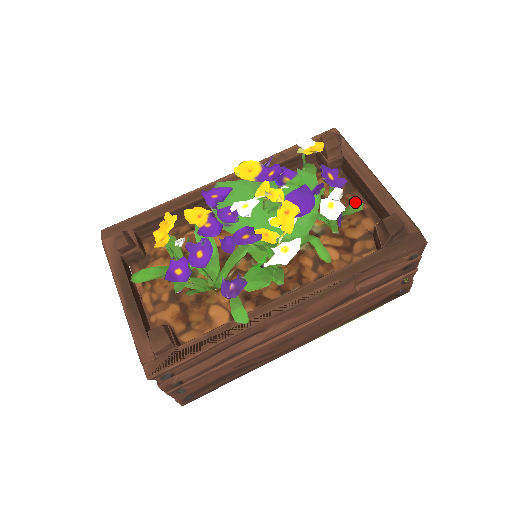
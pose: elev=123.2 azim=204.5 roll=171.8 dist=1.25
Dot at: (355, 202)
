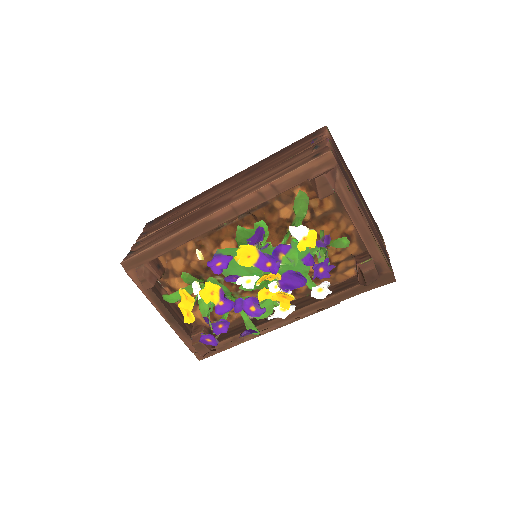
Dot at: (343, 239)
